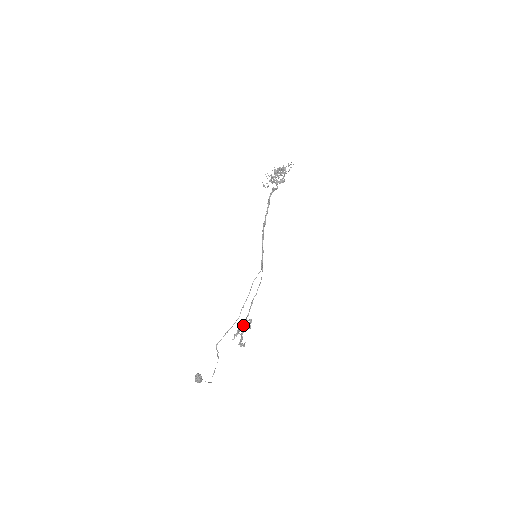
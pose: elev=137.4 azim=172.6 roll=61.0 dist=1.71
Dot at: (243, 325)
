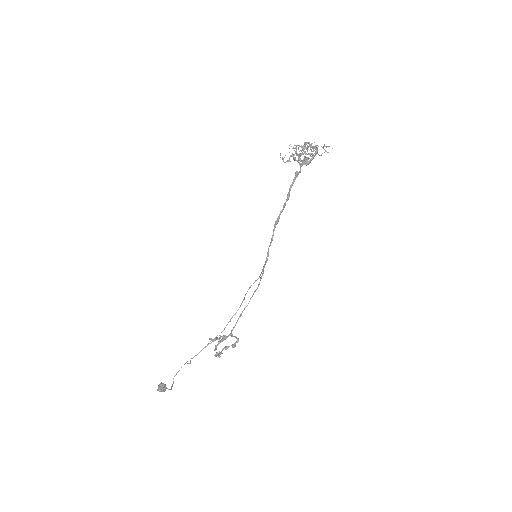
Dot at: (225, 337)
